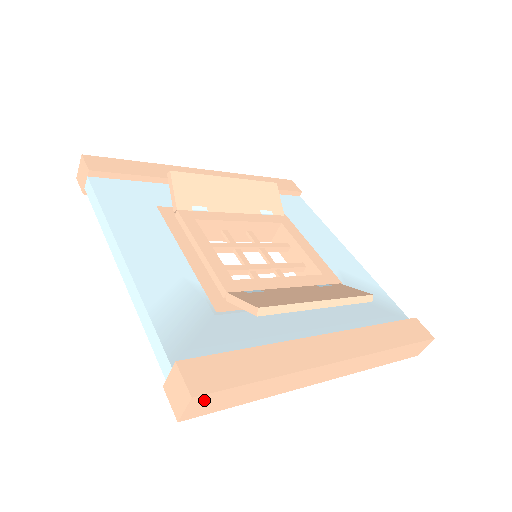
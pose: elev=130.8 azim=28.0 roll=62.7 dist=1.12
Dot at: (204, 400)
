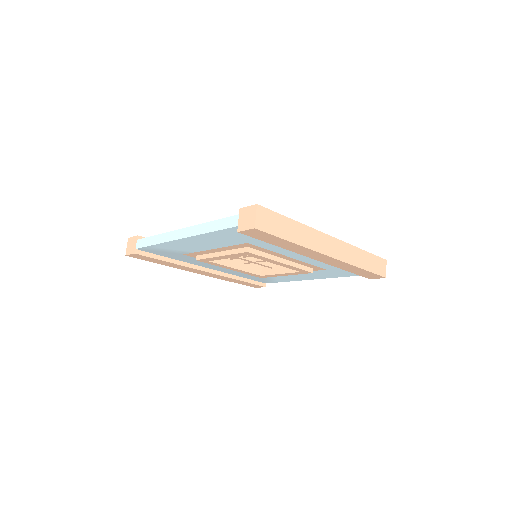
Dot at: (264, 214)
